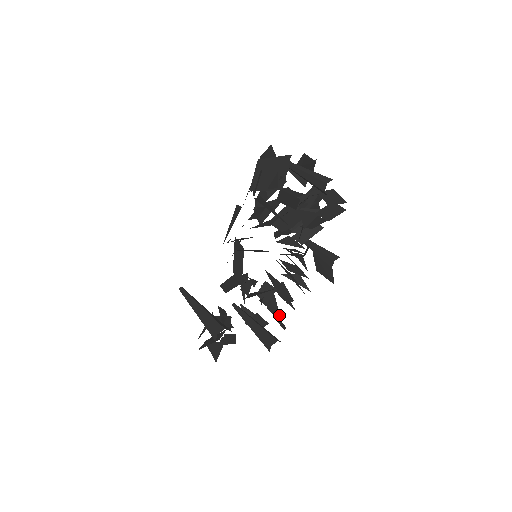
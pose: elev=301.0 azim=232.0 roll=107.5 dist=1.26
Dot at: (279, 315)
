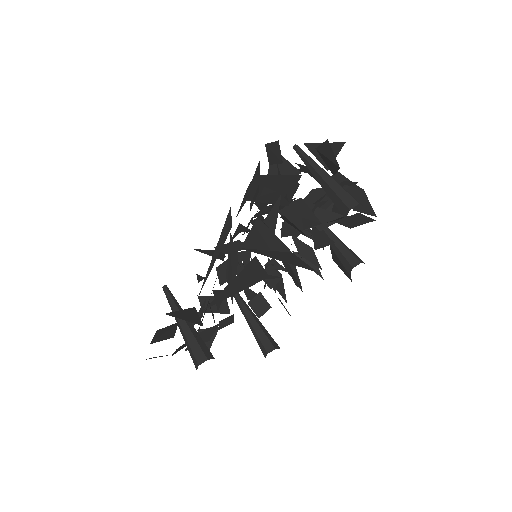
Dot at: (285, 296)
